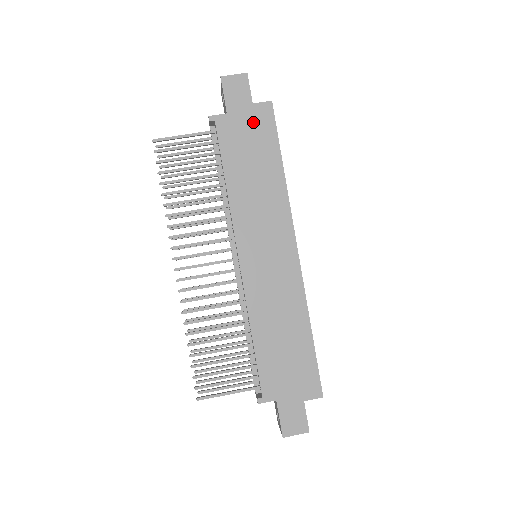
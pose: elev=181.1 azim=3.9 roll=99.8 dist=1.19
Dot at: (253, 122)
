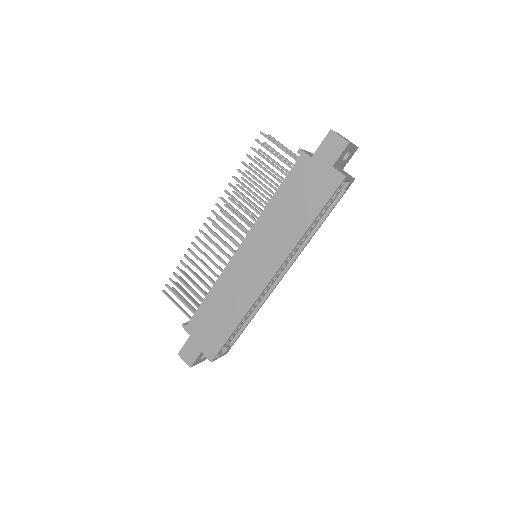
Dot at: (321, 179)
